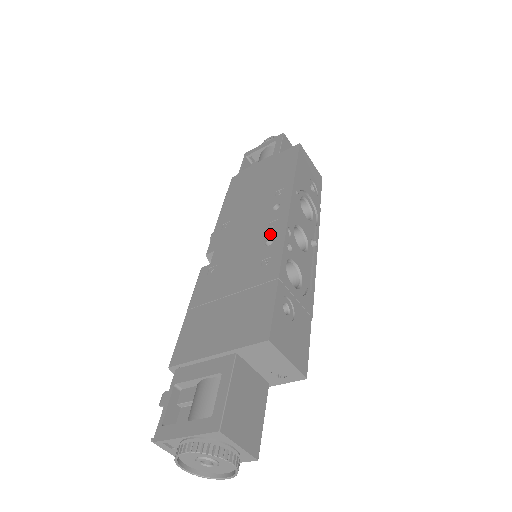
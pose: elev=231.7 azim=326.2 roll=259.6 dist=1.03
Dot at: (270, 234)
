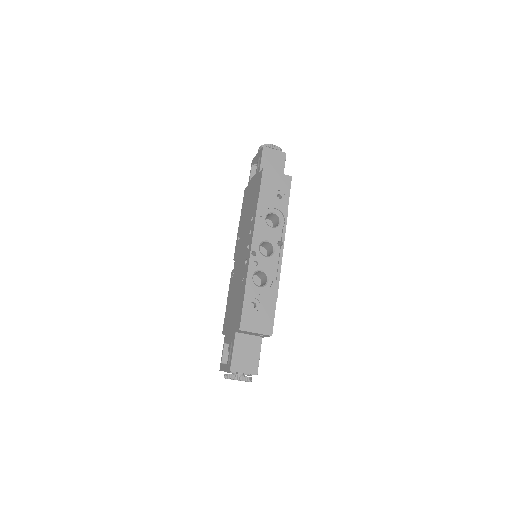
Dot at: (246, 256)
